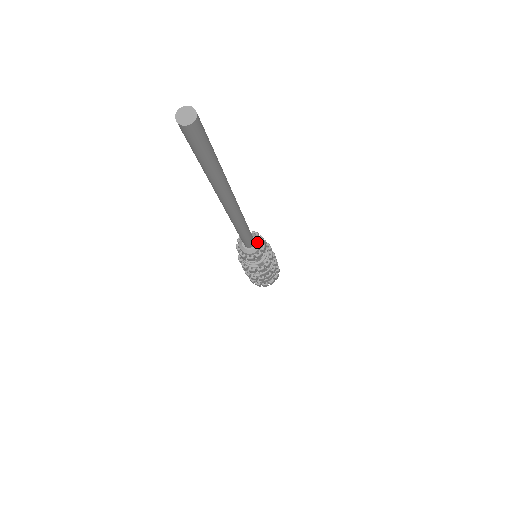
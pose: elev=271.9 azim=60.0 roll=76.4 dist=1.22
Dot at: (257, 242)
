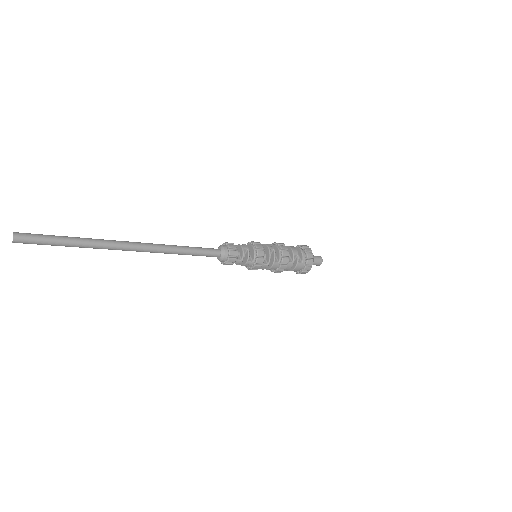
Dot at: (222, 251)
